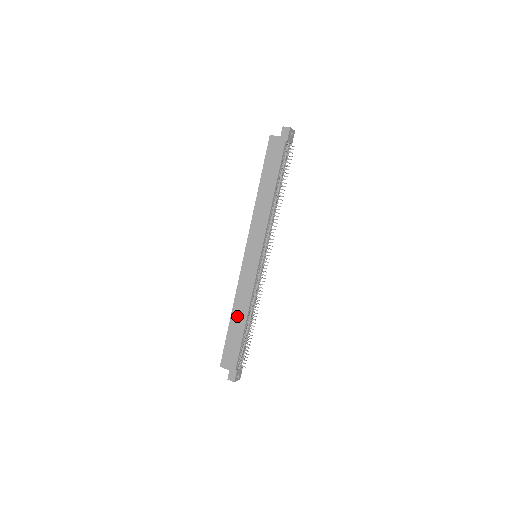
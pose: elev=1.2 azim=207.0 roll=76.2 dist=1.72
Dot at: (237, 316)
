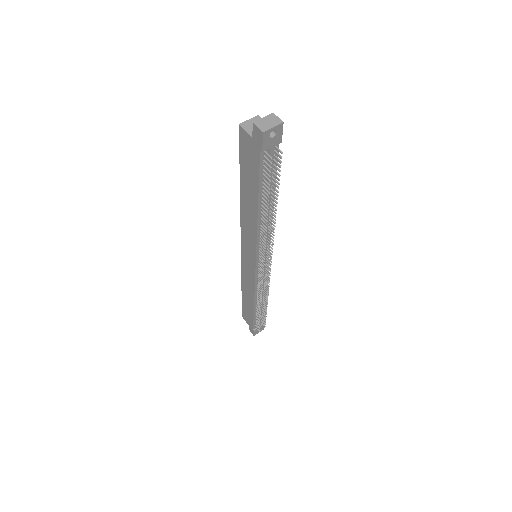
Dot at: (246, 296)
